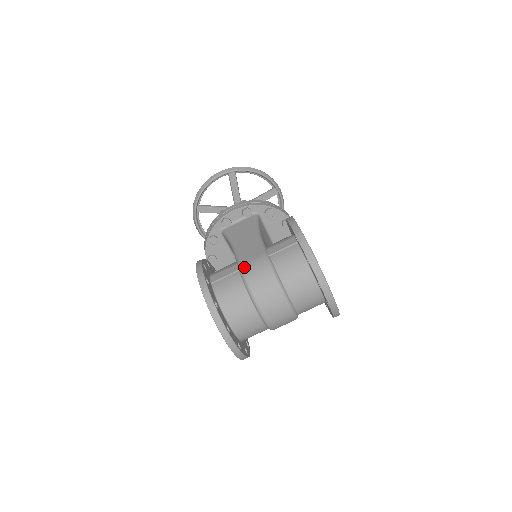
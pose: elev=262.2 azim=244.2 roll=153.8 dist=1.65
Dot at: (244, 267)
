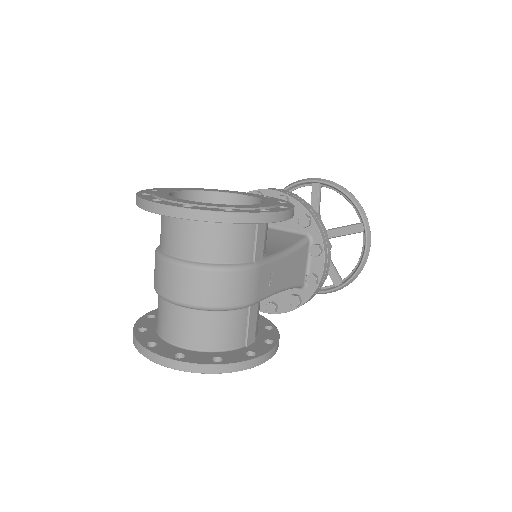
Dot at: occluded
